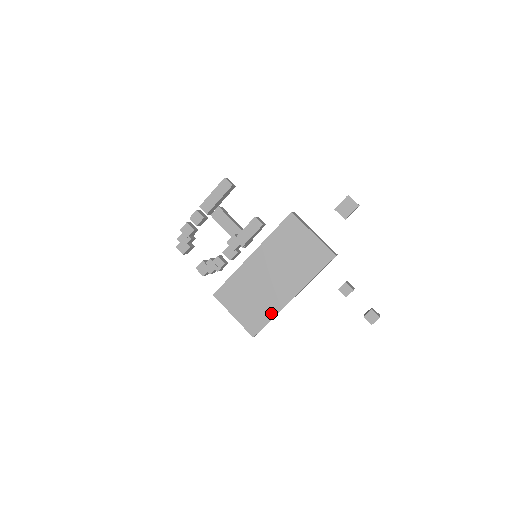
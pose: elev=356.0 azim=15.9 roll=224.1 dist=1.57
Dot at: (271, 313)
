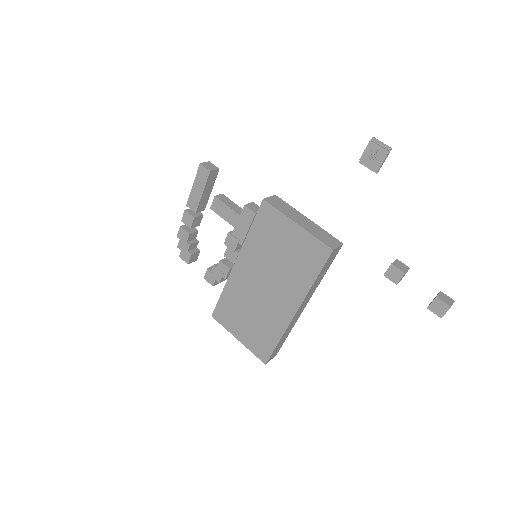
Dot at: (276, 334)
